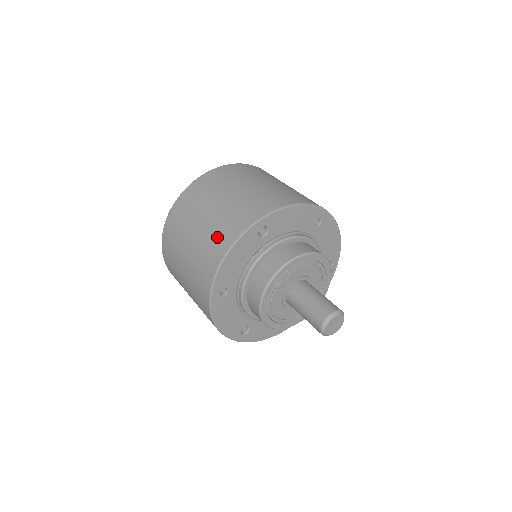
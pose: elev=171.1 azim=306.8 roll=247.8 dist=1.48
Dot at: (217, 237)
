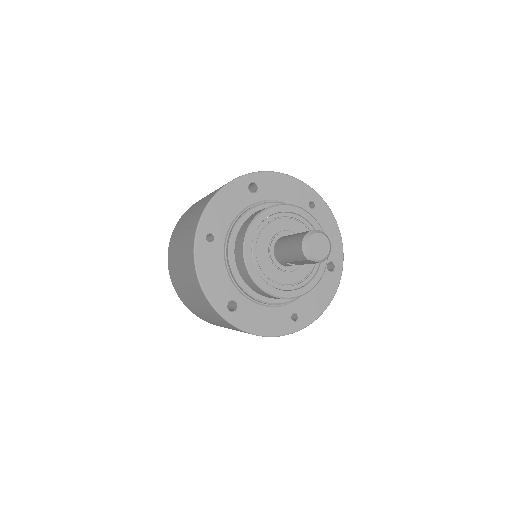
Dot at: (211, 194)
